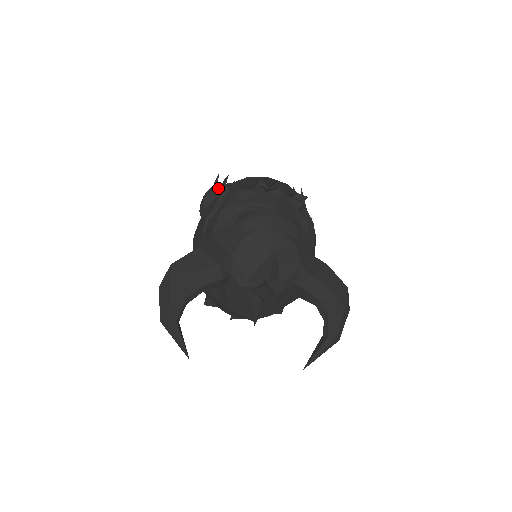
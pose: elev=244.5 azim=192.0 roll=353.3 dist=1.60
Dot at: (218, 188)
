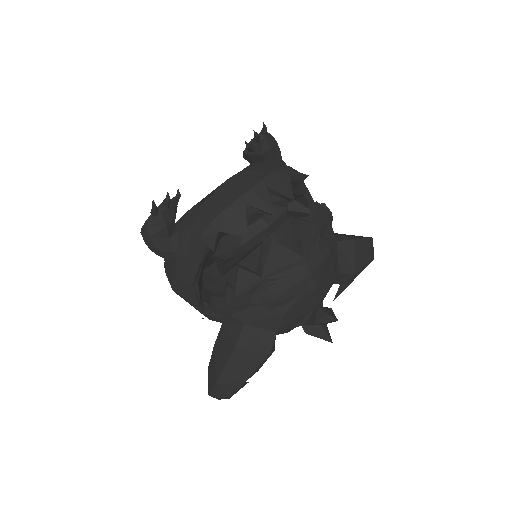
Dot at: (164, 217)
